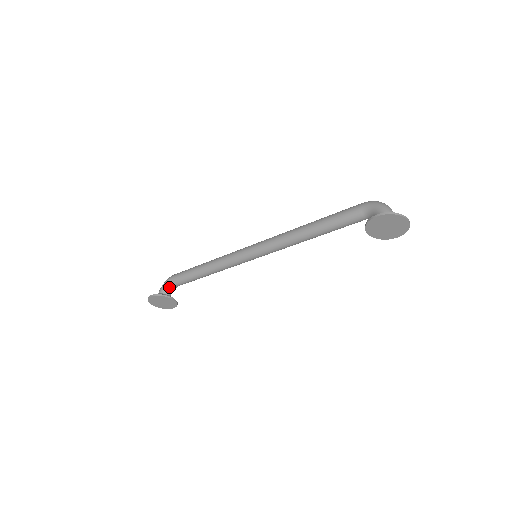
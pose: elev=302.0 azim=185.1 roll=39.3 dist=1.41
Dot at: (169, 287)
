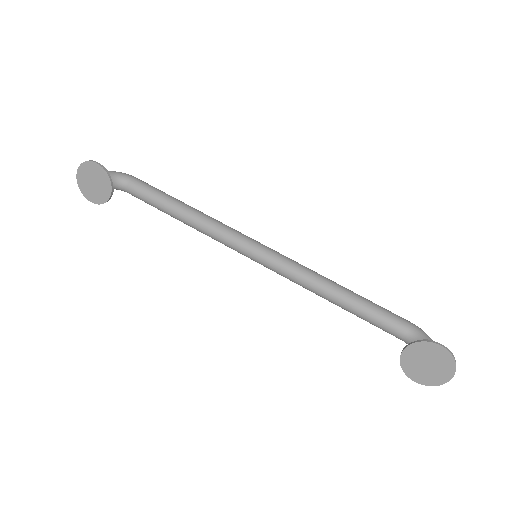
Dot at: (119, 180)
